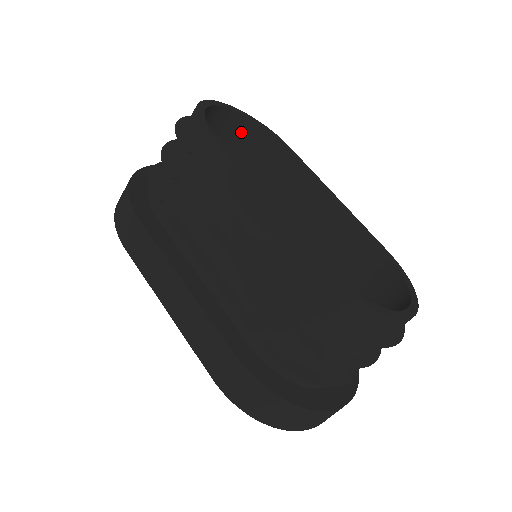
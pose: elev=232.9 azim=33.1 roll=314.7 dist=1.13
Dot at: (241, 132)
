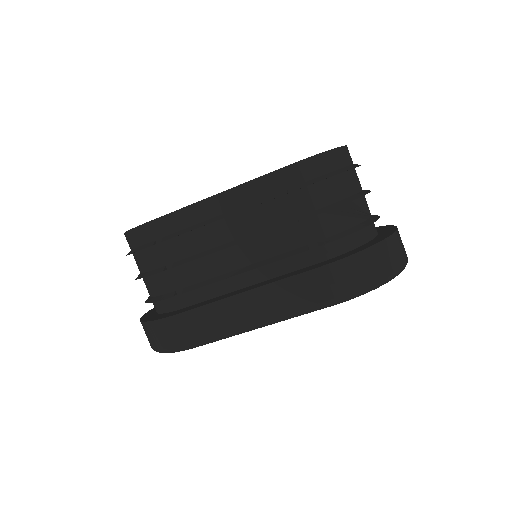
Dot at: occluded
